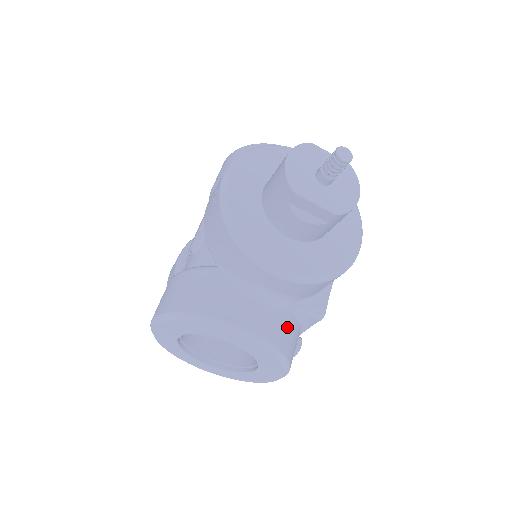
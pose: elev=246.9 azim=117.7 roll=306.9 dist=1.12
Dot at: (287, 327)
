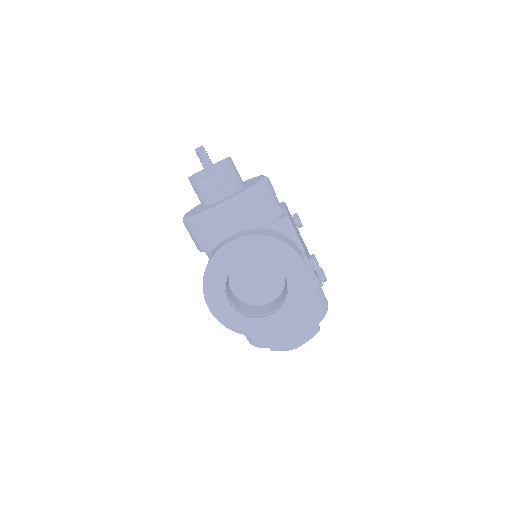
Dot at: (265, 231)
